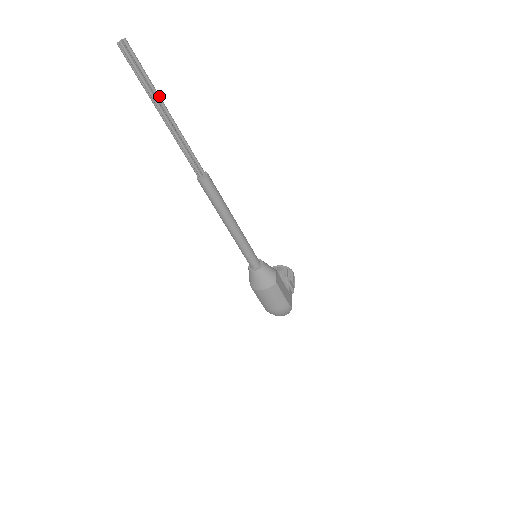
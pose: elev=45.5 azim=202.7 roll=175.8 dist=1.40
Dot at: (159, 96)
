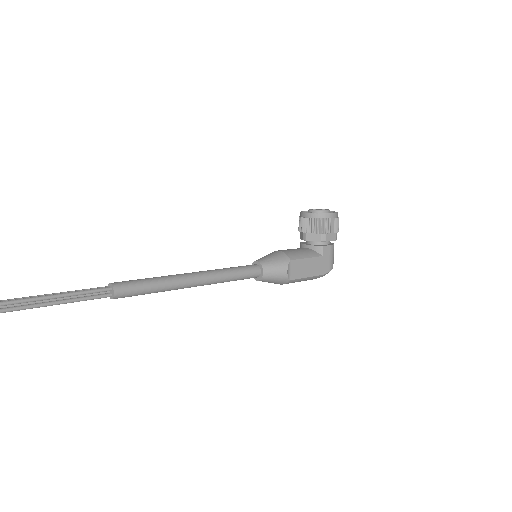
Dot at: out of frame
